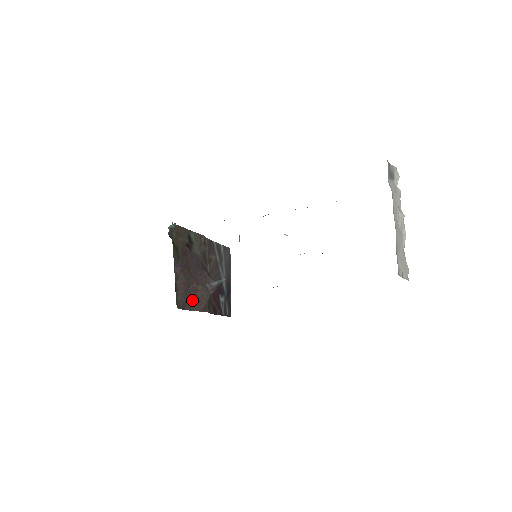
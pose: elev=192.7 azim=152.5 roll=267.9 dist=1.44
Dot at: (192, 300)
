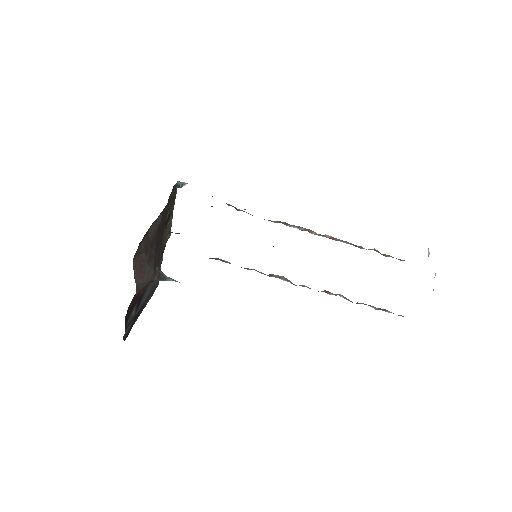
Dot at: (143, 261)
